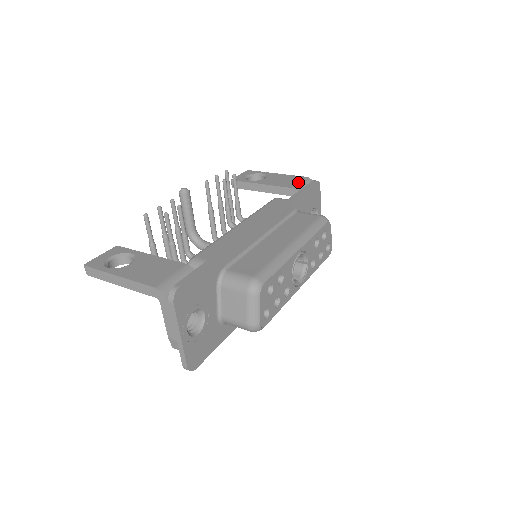
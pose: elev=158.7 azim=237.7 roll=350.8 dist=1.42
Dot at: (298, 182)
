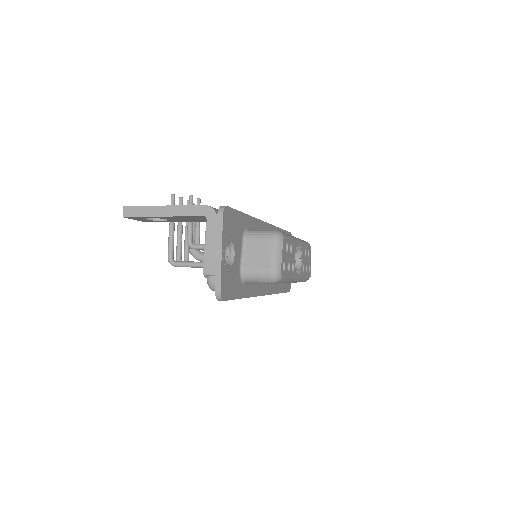
Dot at: occluded
